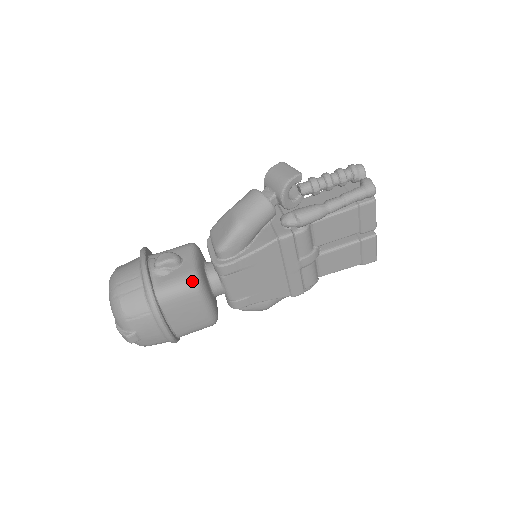
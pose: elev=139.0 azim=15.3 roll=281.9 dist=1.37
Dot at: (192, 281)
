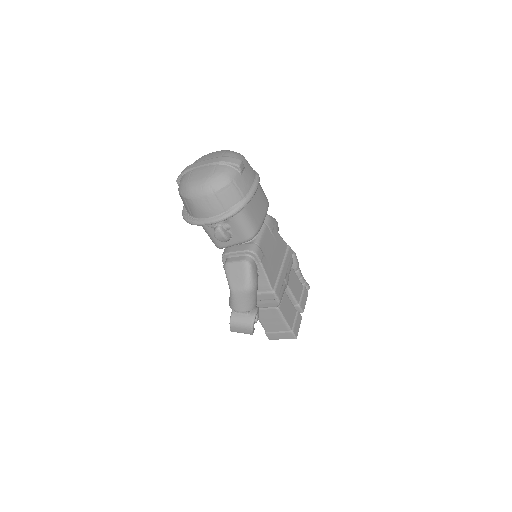
Dot at: occluded
